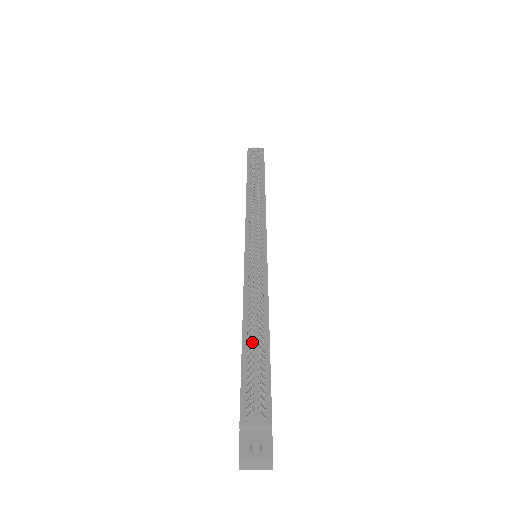
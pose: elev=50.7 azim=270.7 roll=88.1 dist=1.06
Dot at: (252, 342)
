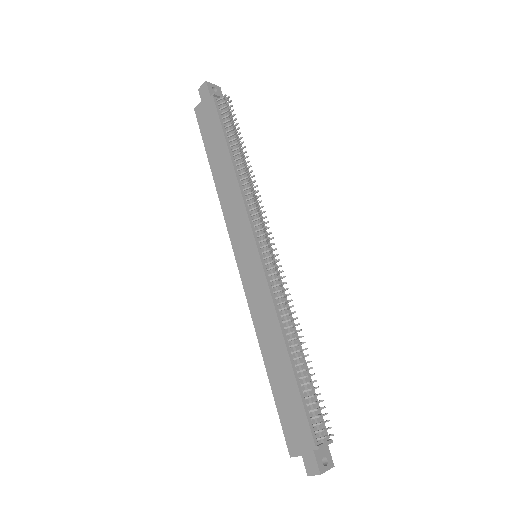
Dot at: (312, 375)
